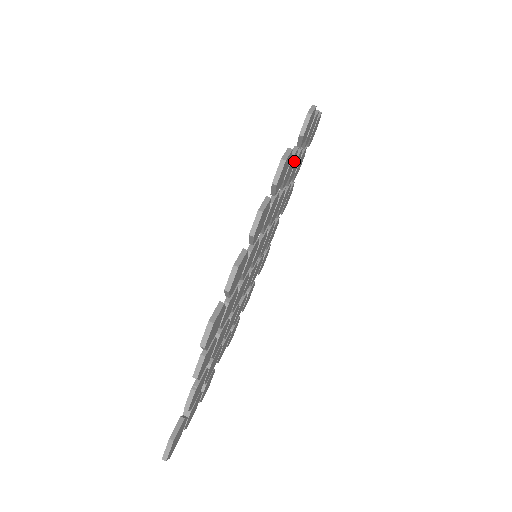
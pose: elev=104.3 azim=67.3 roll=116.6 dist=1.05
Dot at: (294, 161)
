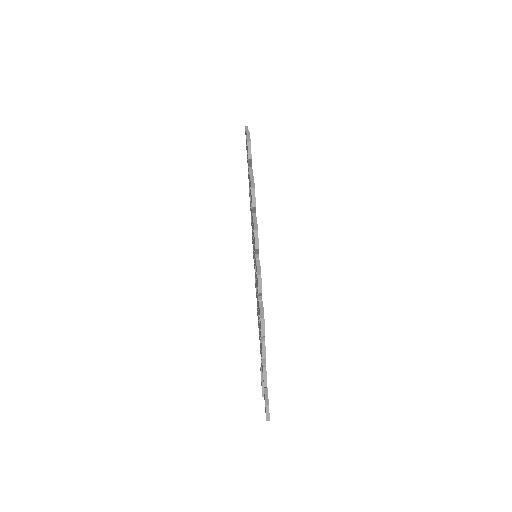
Dot at: occluded
